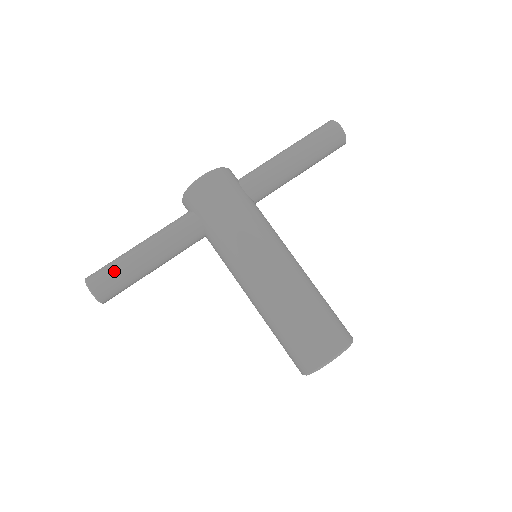
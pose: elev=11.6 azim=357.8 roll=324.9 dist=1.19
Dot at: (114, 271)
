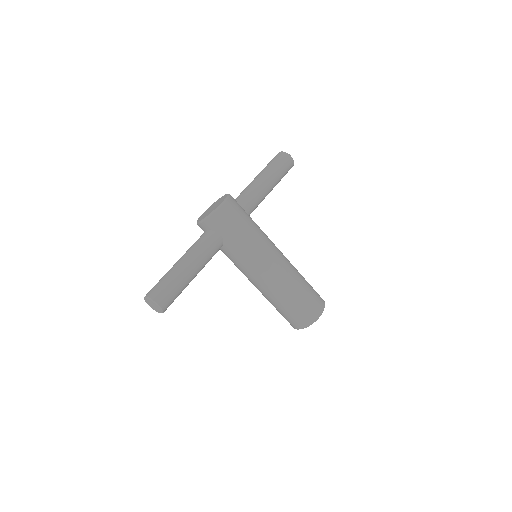
Dot at: (172, 287)
